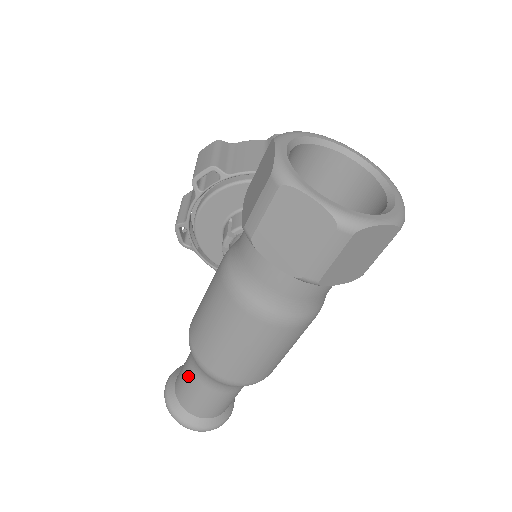
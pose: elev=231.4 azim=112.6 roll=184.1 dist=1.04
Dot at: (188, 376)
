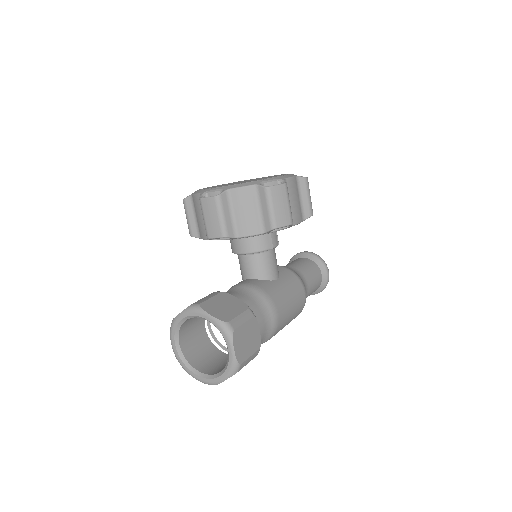
Dot at: occluded
